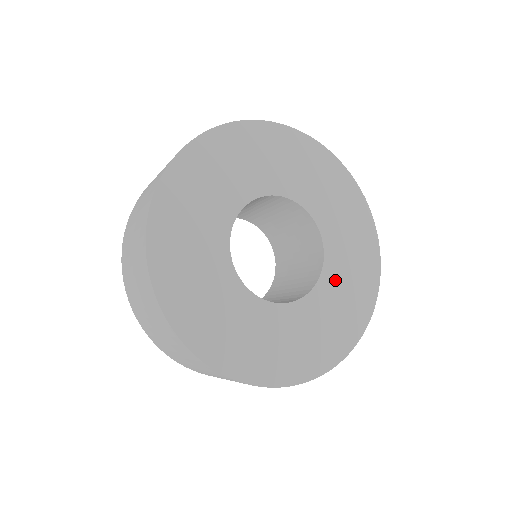
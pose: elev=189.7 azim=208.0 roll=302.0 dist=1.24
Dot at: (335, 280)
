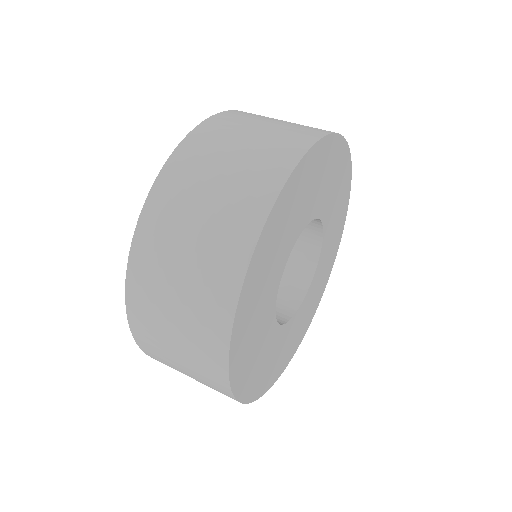
Dot at: (329, 230)
